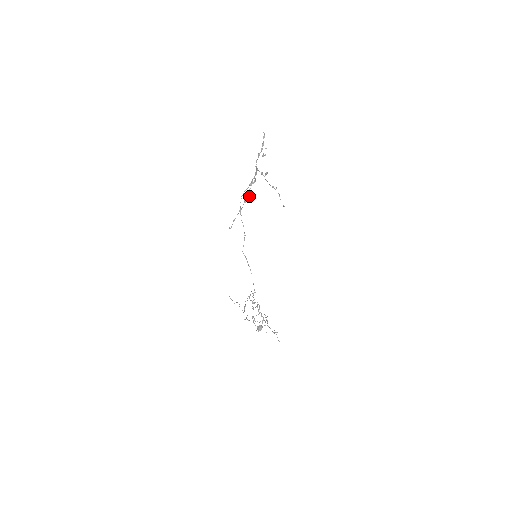
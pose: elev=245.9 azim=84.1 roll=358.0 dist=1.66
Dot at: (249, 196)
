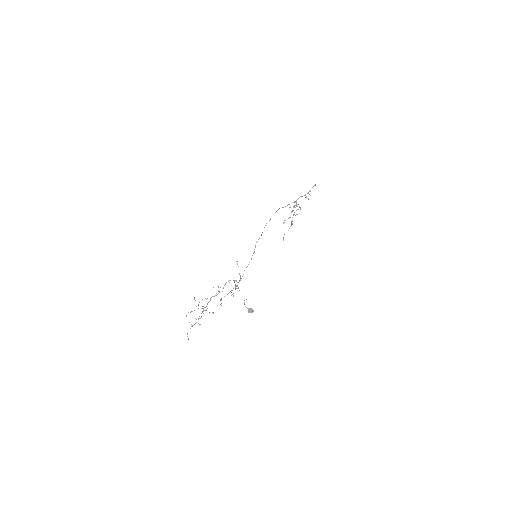
Dot at: (296, 214)
